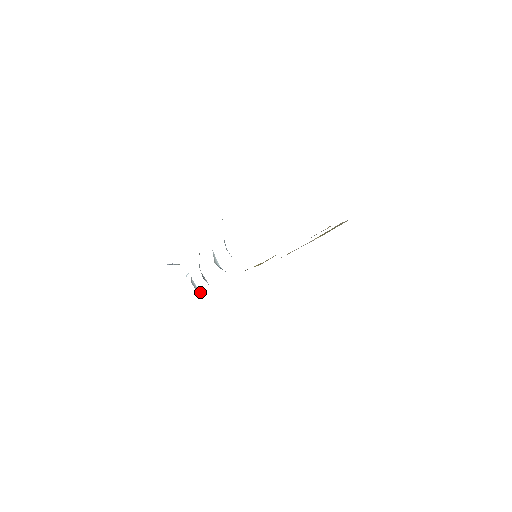
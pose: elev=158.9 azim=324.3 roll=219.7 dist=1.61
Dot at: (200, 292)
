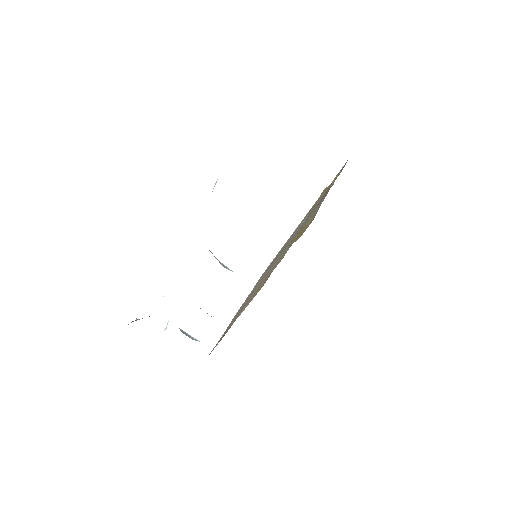
Dot at: (199, 341)
